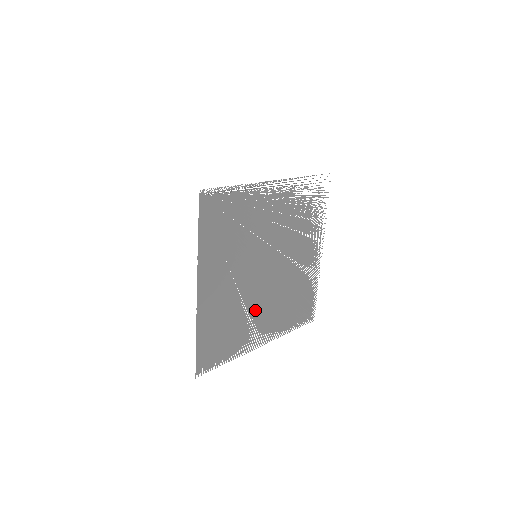
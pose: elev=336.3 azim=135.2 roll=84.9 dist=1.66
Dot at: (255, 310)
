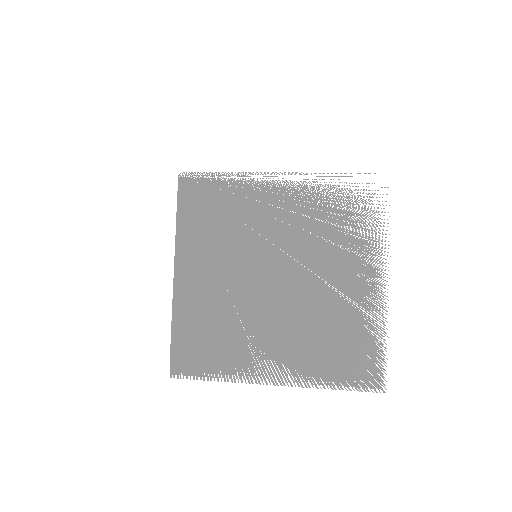
Dot at: (257, 326)
